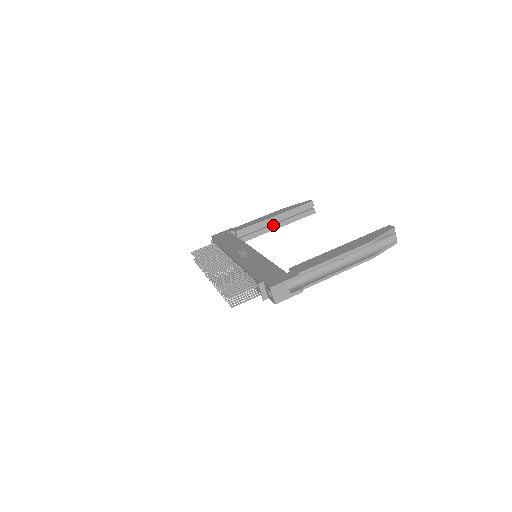
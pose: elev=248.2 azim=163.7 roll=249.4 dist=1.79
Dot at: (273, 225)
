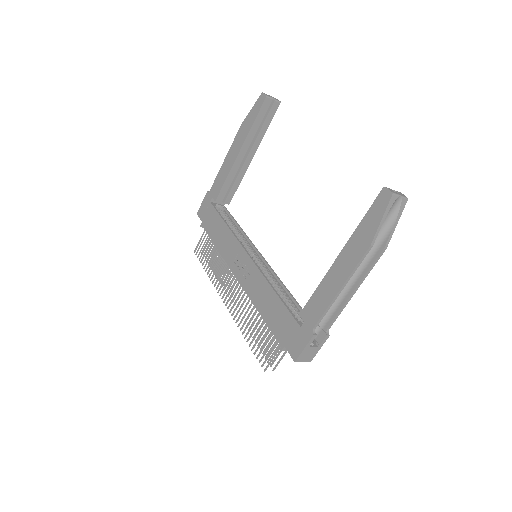
Dot at: (245, 160)
